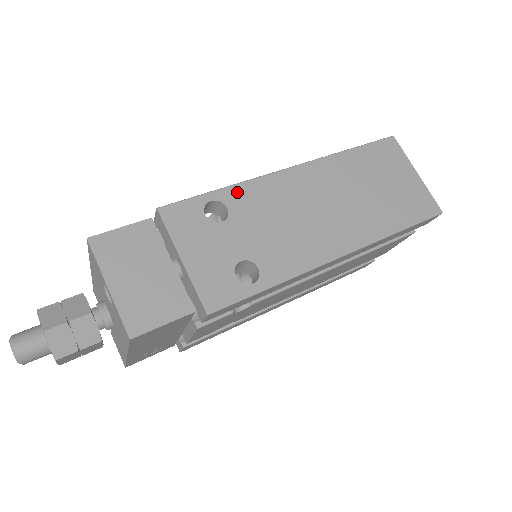
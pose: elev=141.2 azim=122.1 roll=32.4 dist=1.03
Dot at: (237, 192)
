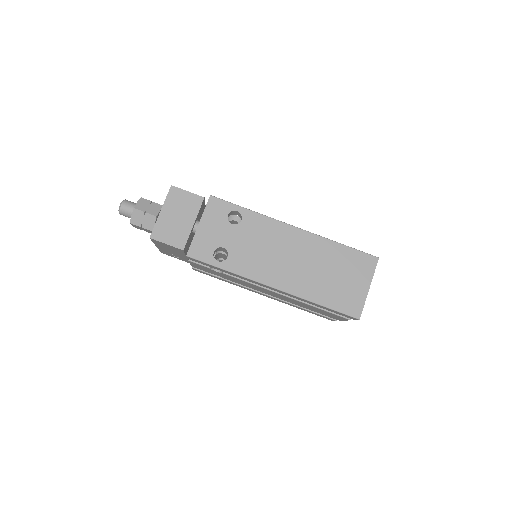
Dot at: (254, 217)
